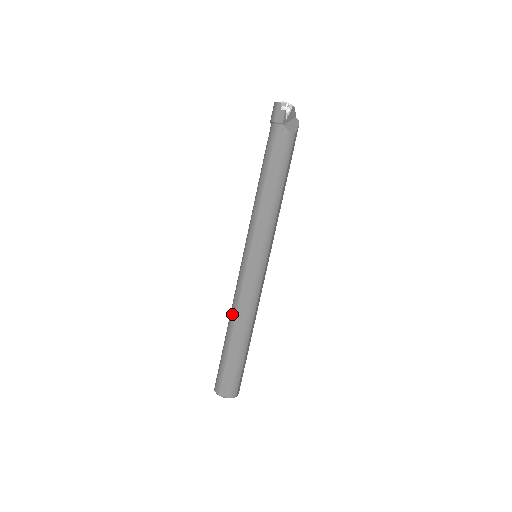
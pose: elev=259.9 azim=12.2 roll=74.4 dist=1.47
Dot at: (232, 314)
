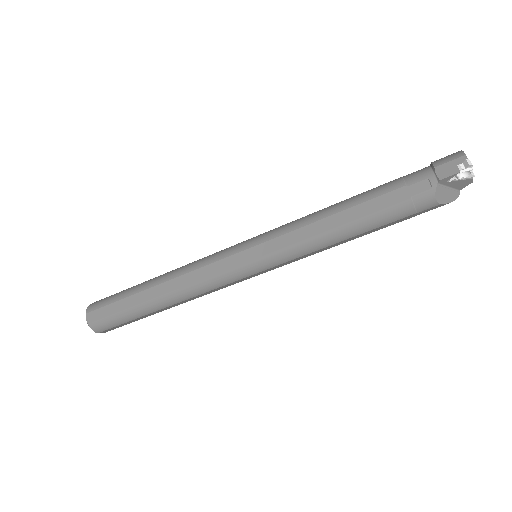
Dot at: (174, 272)
